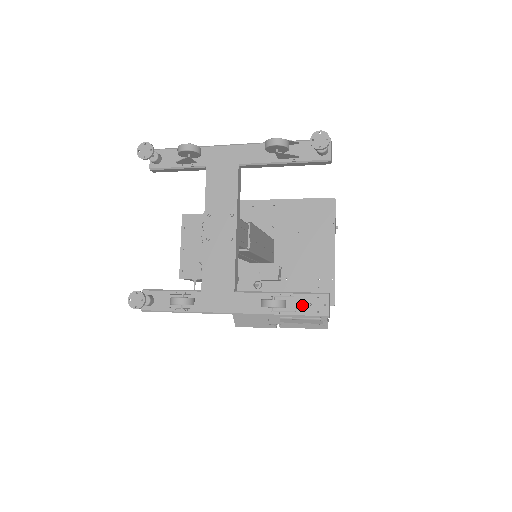
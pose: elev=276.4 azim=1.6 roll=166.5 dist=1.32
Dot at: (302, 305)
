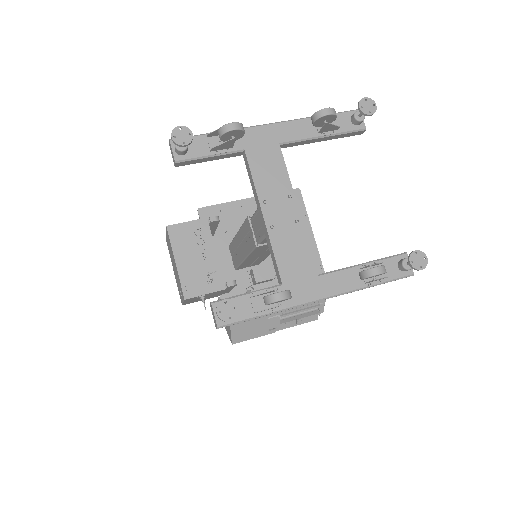
Dot at: (387, 270)
